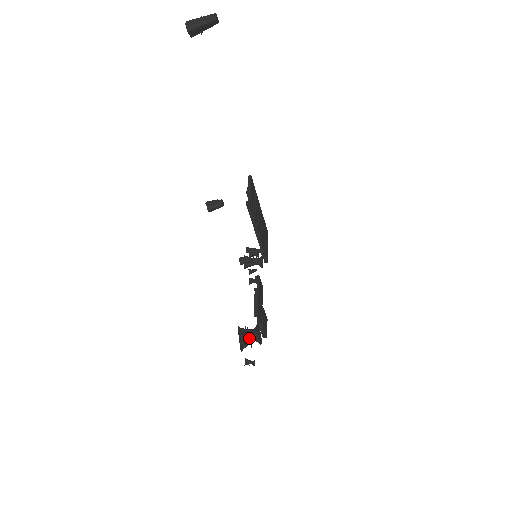
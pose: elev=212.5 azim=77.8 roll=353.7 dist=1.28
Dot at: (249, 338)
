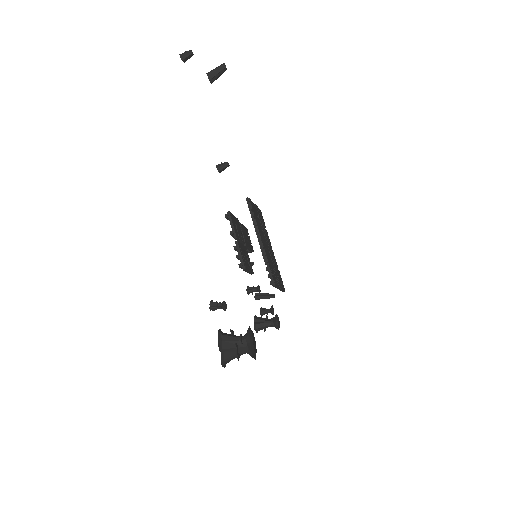
Dot at: (234, 338)
